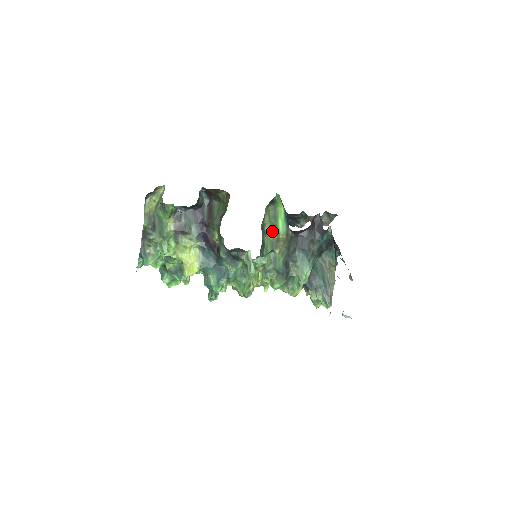
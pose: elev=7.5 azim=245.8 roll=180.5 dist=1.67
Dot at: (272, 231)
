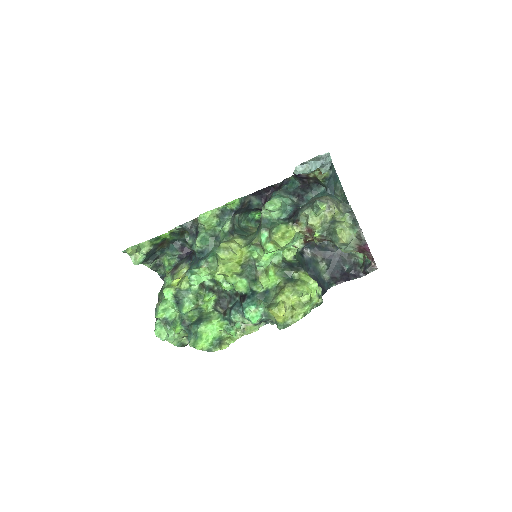
Dot at: occluded
